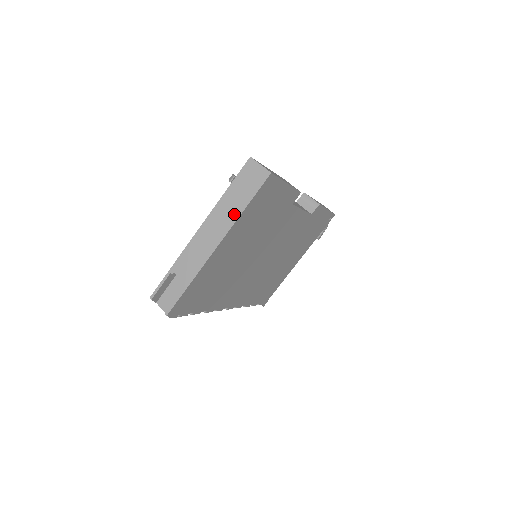
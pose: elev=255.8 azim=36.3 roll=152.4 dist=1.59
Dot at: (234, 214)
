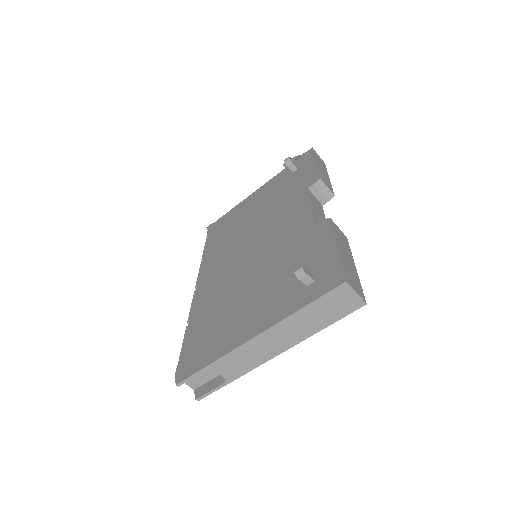
Dot at: (306, 333)
